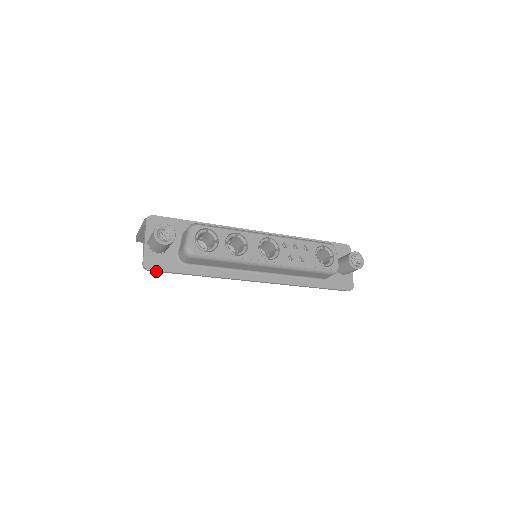
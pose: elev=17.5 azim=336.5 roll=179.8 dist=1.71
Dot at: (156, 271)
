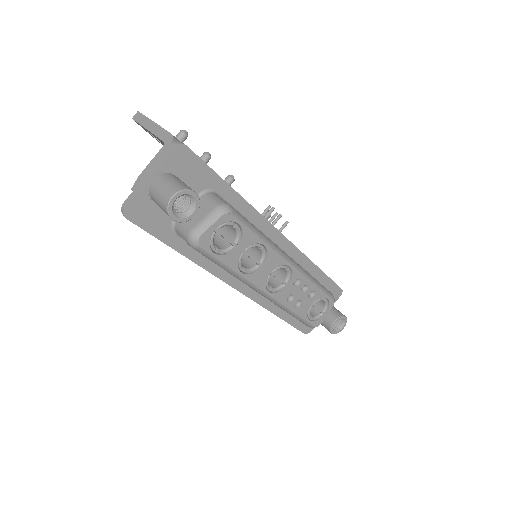
Dot at: (134, 222)
